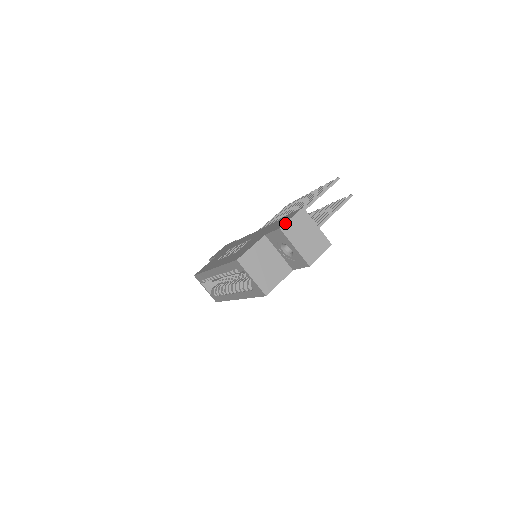
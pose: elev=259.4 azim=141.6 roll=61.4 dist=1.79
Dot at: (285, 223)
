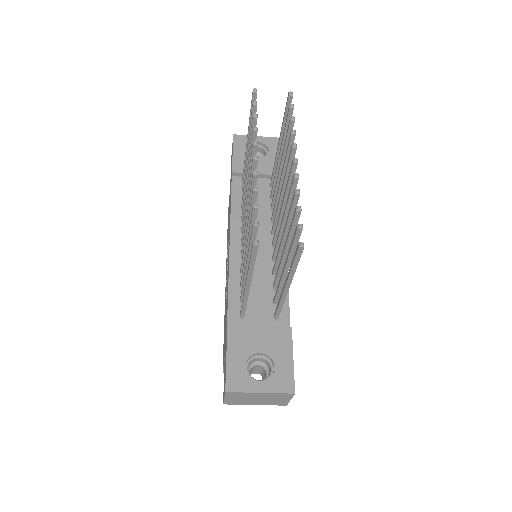
Dot at: (223, 402)
